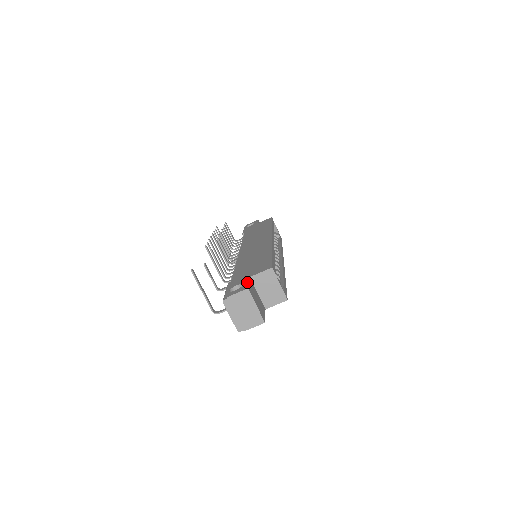
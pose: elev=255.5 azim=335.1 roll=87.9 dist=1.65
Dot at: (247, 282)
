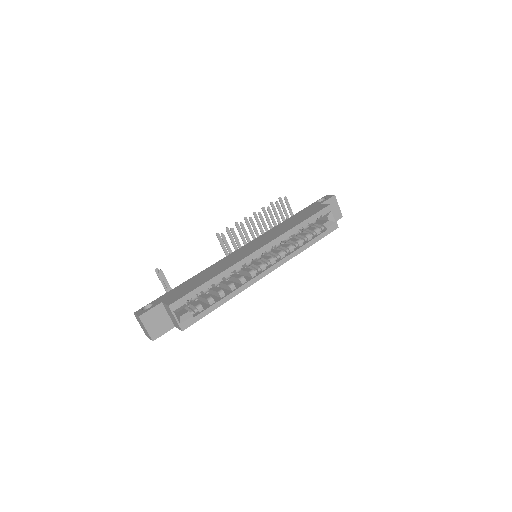
Dot at: (151, 308)
